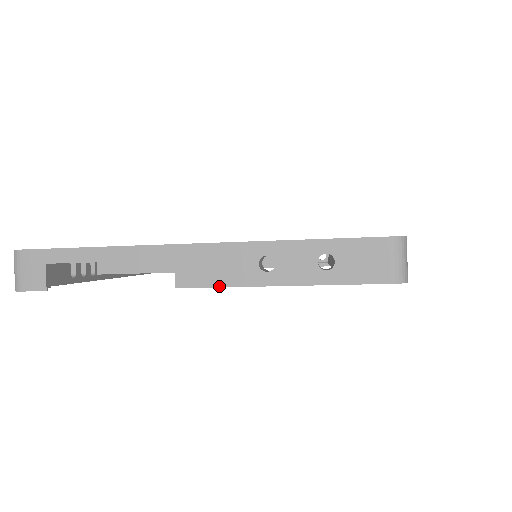
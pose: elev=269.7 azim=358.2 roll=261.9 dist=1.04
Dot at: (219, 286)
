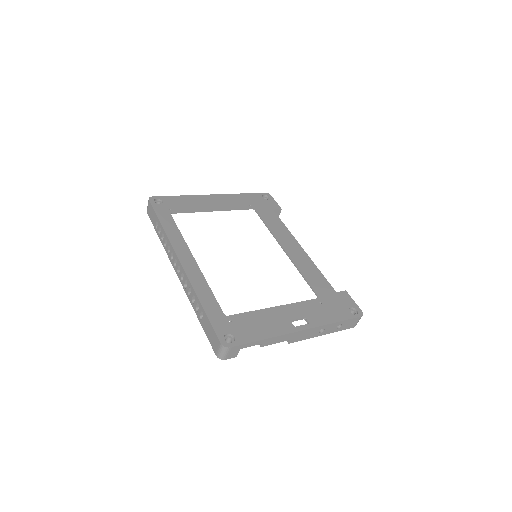
Dot at: occluded
